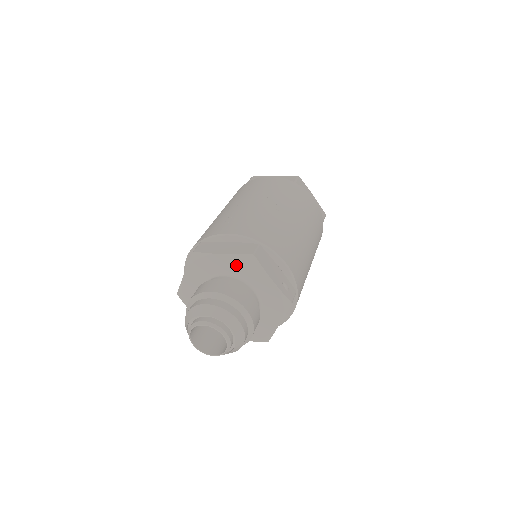
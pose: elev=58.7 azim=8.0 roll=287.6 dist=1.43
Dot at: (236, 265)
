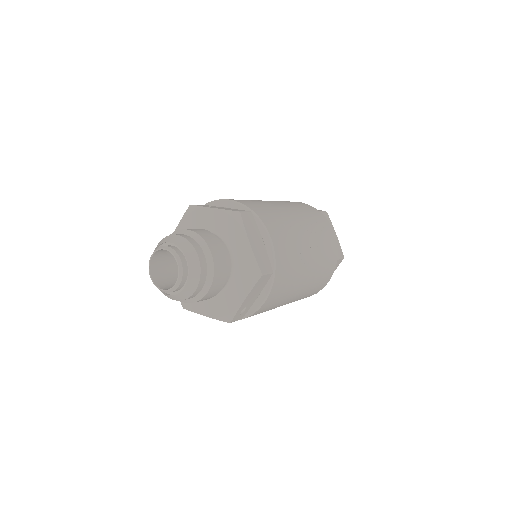
Dot at: (245, 260)
